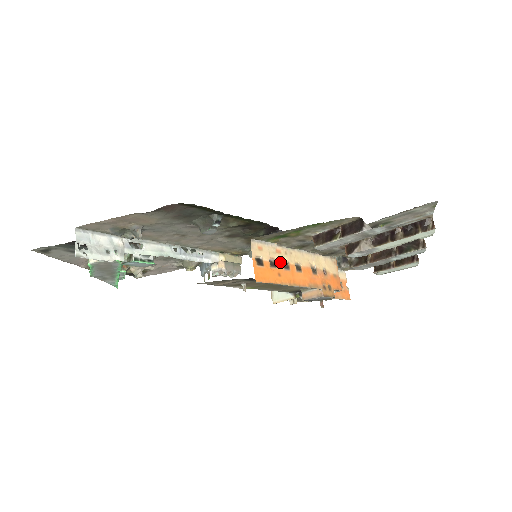
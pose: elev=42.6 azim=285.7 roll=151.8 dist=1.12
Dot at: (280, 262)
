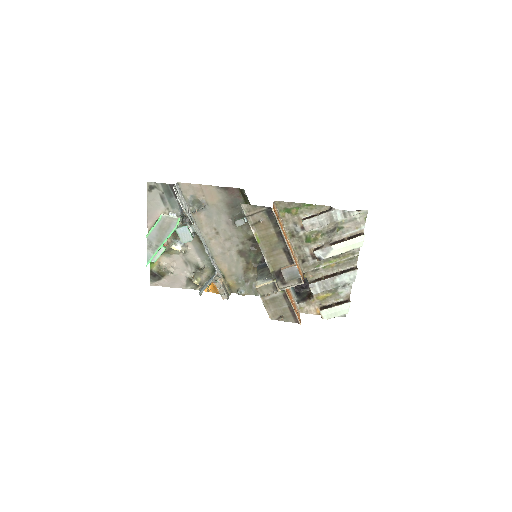
Dot at: (282, 225)
